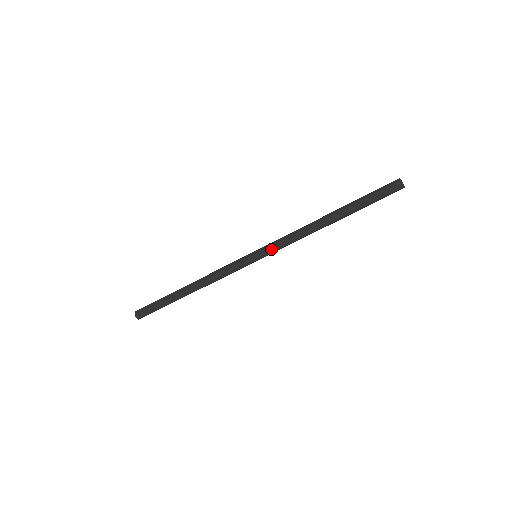
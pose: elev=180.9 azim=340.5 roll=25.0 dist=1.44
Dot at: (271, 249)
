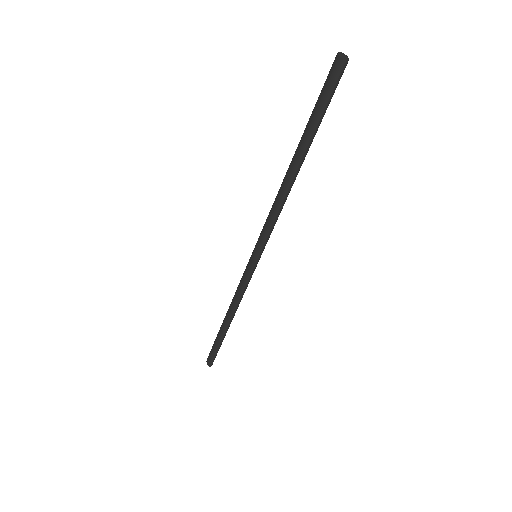
Dot at: (260, 240)
